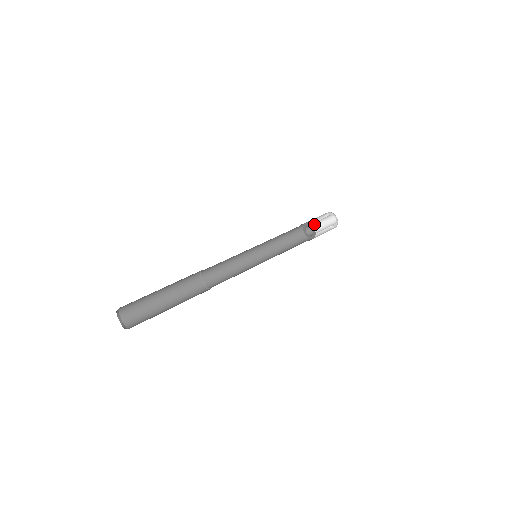
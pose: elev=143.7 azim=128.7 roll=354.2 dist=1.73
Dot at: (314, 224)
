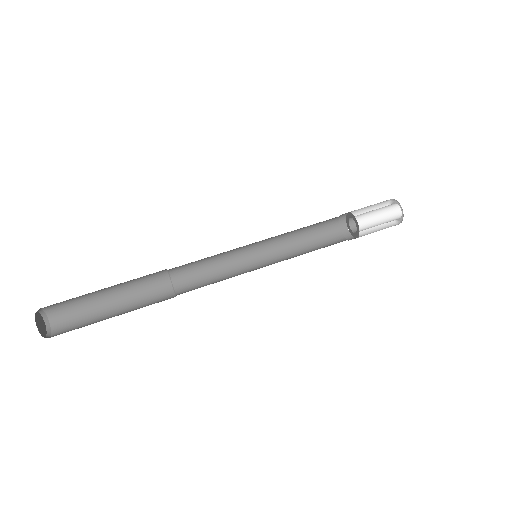
Dot at: (362, 217)
